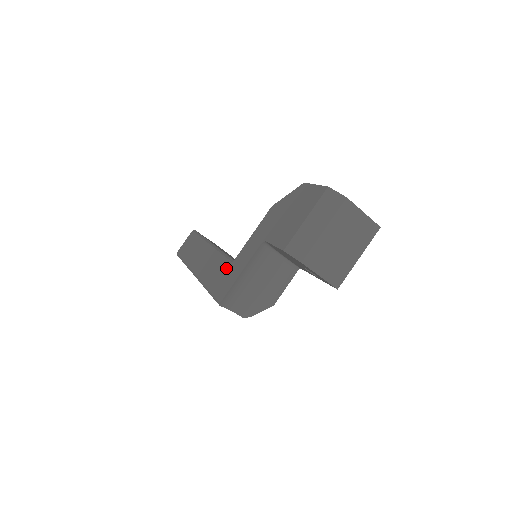
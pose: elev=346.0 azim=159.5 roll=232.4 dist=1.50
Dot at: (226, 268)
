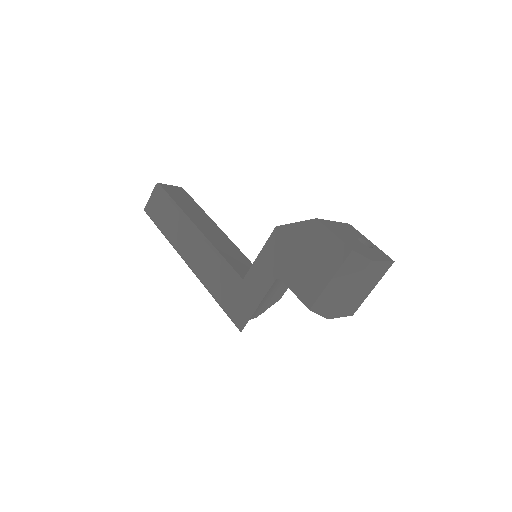
Dot at: (234, 286)
